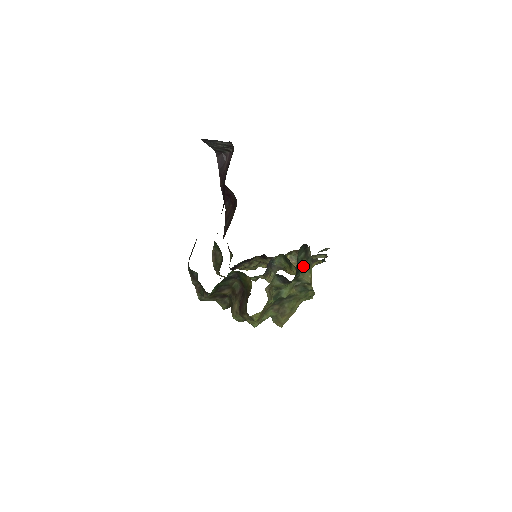
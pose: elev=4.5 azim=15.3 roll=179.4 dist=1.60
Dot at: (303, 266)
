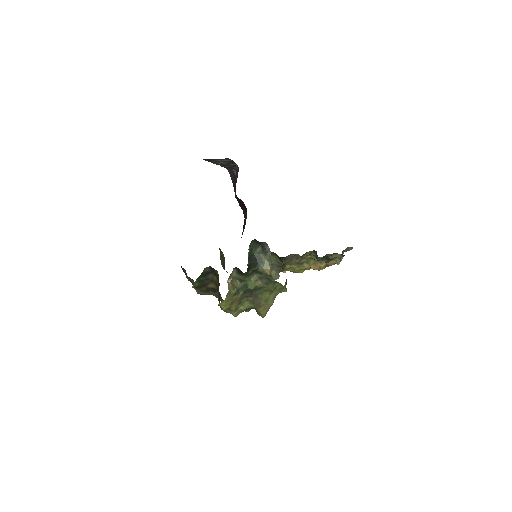
Dot at: (261, 260)
